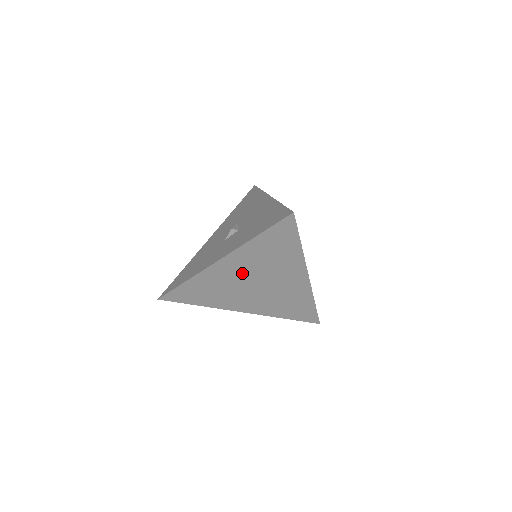
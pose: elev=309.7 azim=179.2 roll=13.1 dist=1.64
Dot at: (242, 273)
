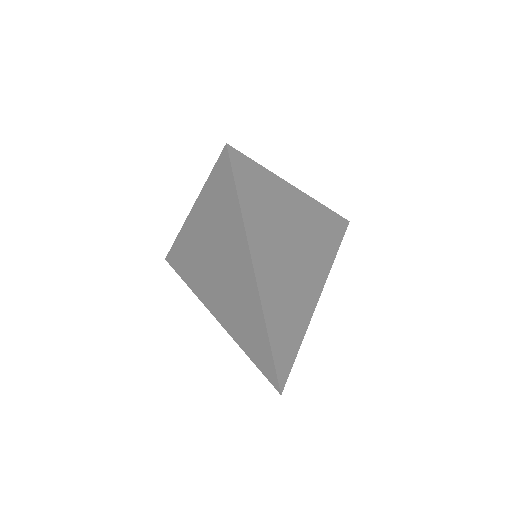
Dot at: (206, 243)
